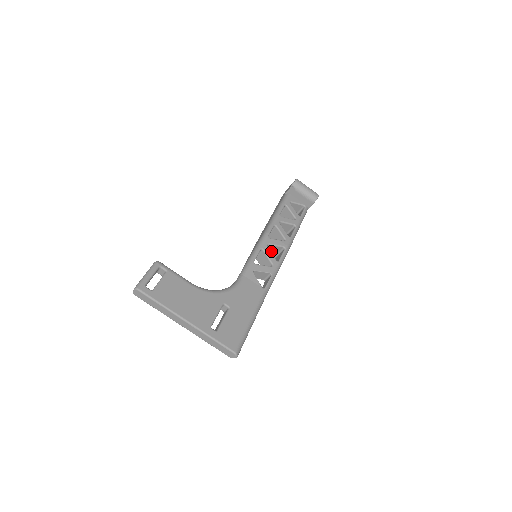
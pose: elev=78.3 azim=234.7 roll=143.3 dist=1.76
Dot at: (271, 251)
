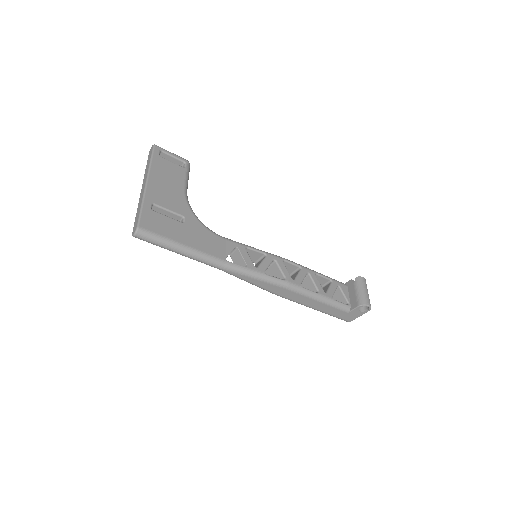
Dot at: (273, 275)
